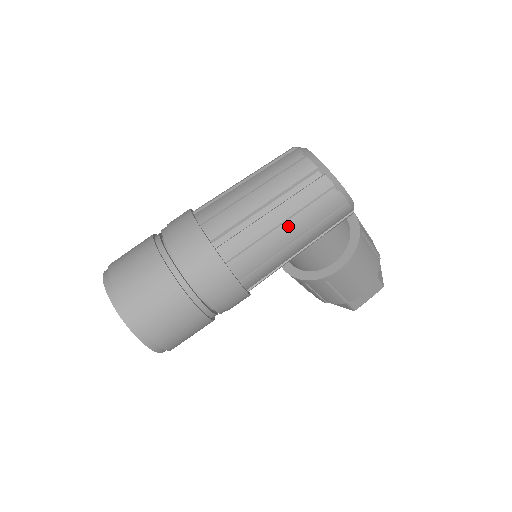
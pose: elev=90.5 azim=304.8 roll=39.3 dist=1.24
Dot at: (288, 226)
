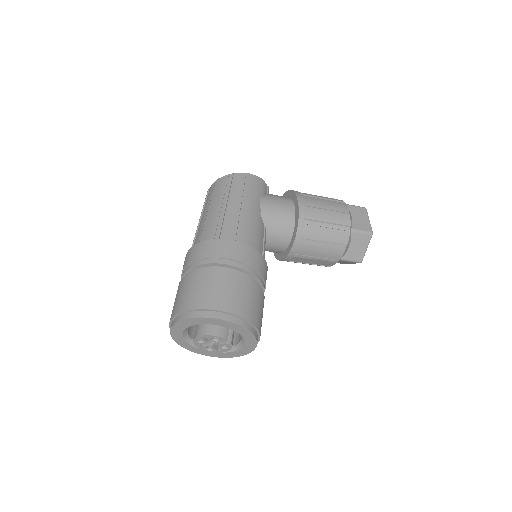
Dot at: (226, 202)
